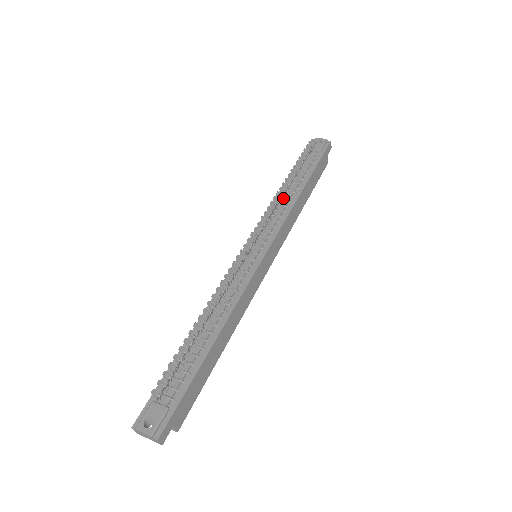
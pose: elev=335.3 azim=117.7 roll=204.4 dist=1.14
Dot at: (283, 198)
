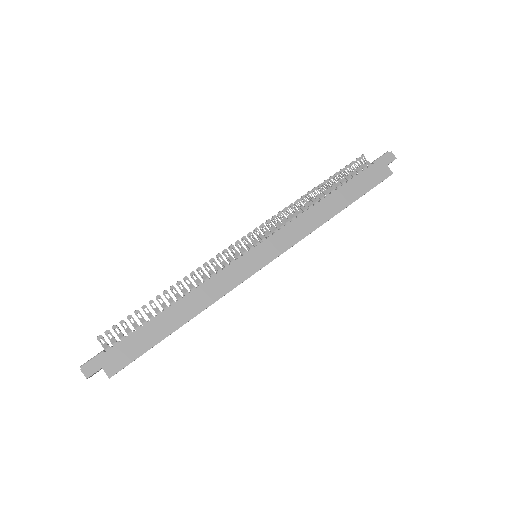
Dot at: occluded
